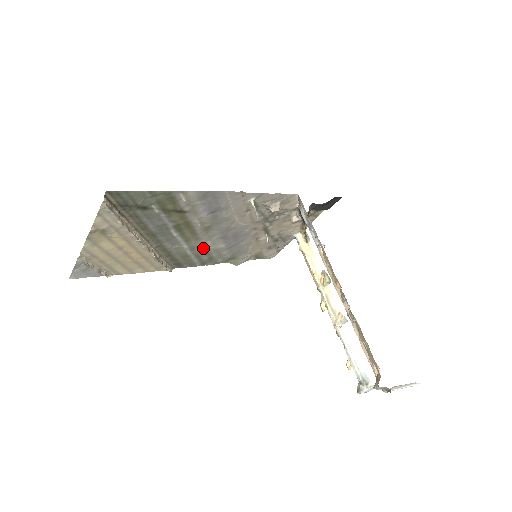
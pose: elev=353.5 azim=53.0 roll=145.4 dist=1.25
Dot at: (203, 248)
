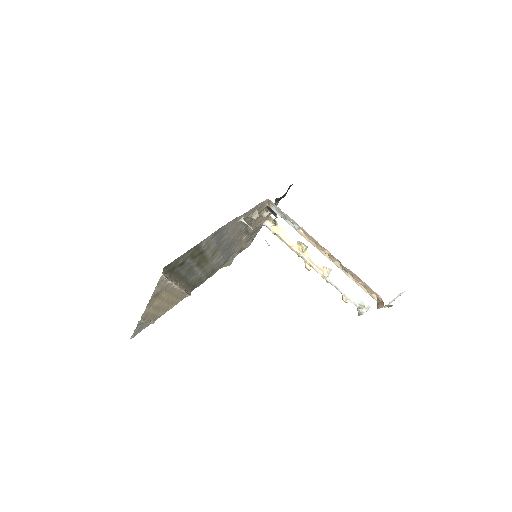
Dot at: (210, 267)
